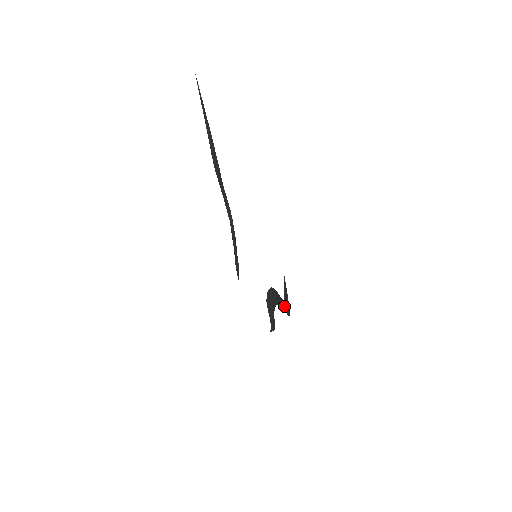
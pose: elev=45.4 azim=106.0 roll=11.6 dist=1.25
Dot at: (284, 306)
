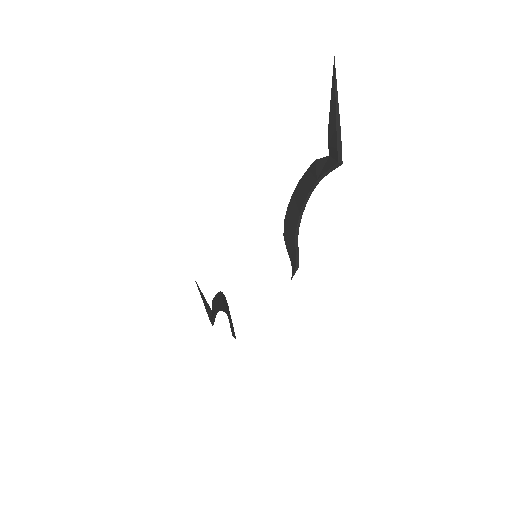
Dot at: (216, 314)
